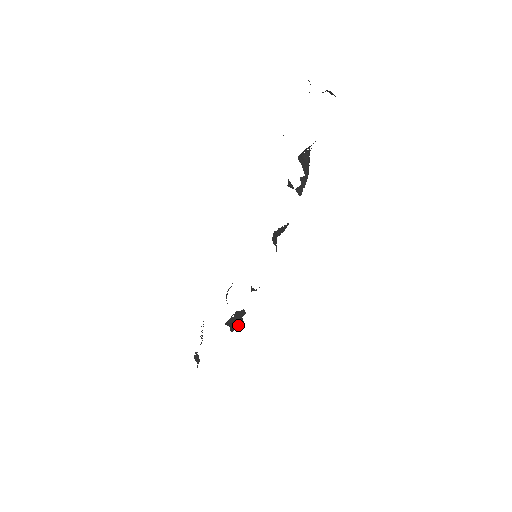
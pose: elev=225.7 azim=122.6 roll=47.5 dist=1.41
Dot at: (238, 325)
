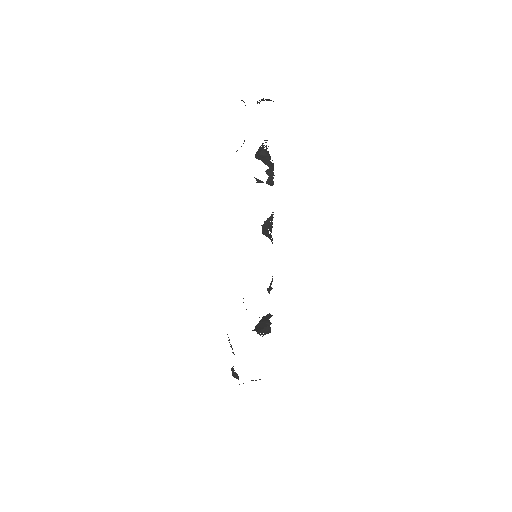
Dot at: (266, 327)
